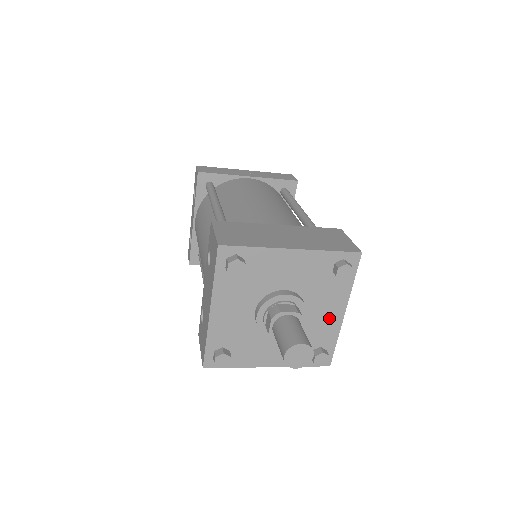
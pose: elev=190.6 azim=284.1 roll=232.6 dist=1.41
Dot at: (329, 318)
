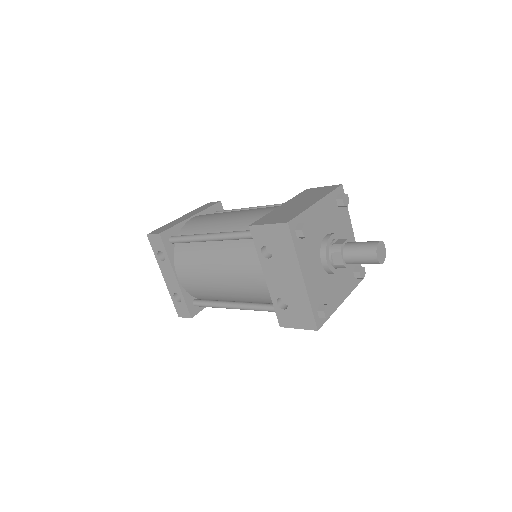
Dot at: occluded
